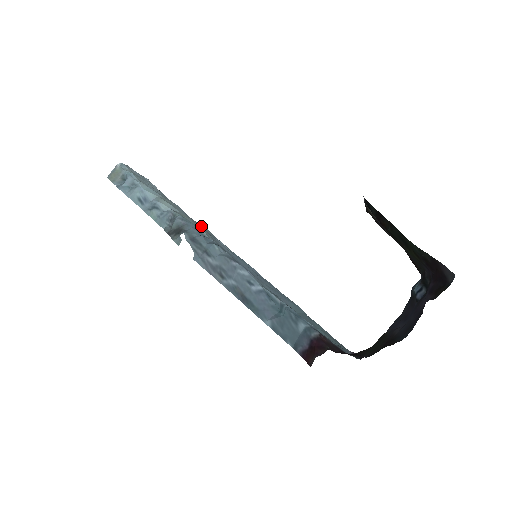
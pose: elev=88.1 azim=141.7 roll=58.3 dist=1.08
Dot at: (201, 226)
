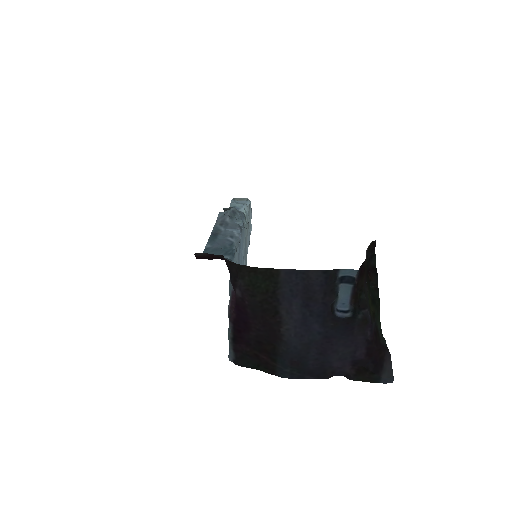
Dot at: (246, 254)
